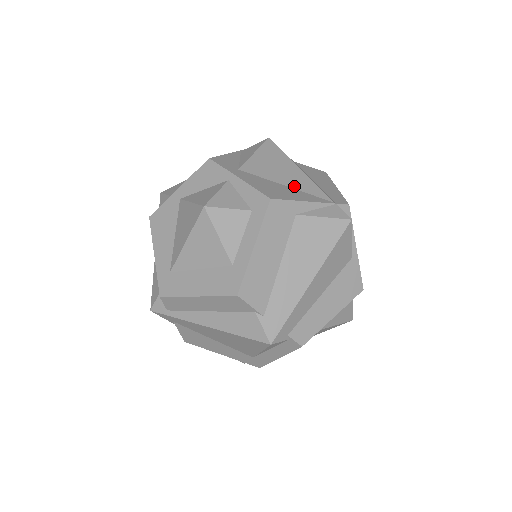
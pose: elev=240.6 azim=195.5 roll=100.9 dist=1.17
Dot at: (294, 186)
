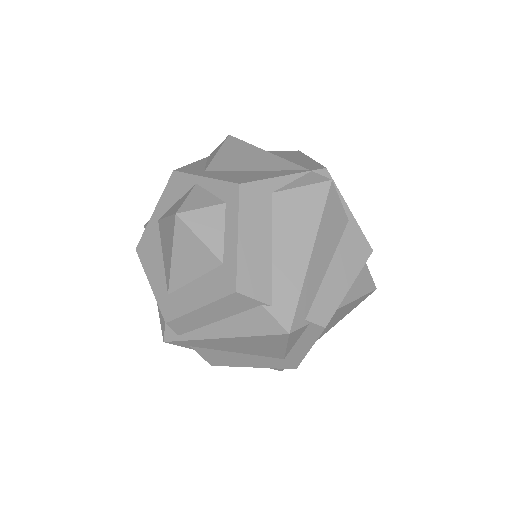
Dot at: (264, 168)
